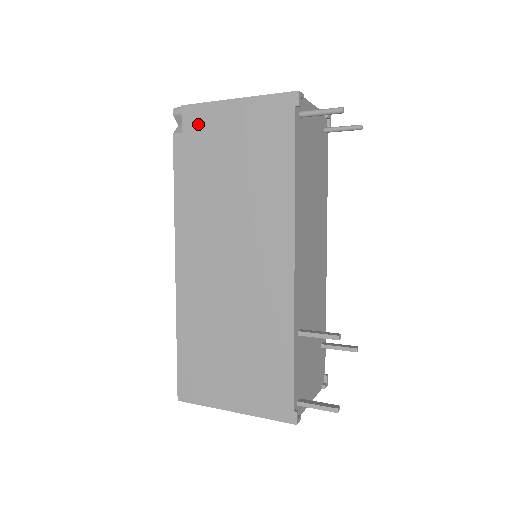
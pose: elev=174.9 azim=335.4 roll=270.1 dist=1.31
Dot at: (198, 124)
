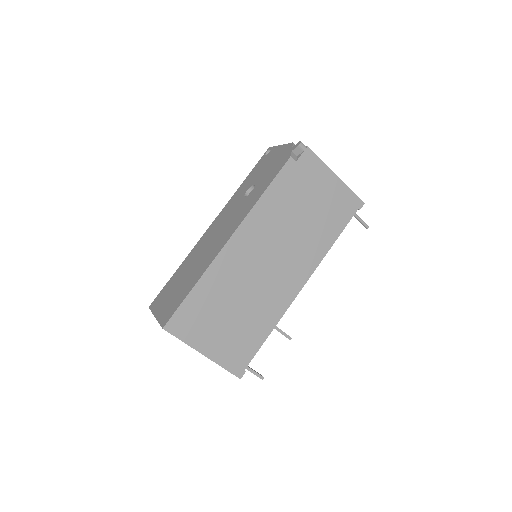
Dot at: (309, 167)
